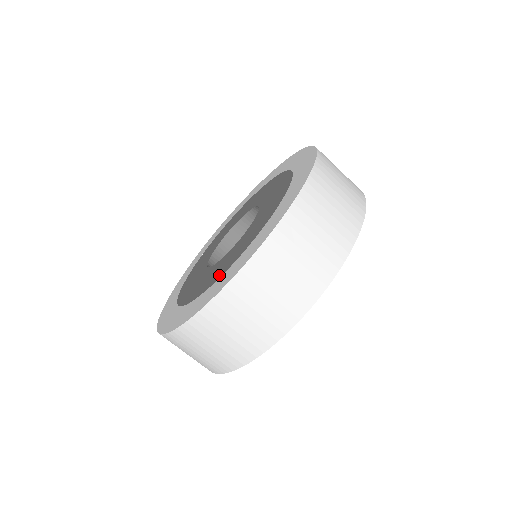
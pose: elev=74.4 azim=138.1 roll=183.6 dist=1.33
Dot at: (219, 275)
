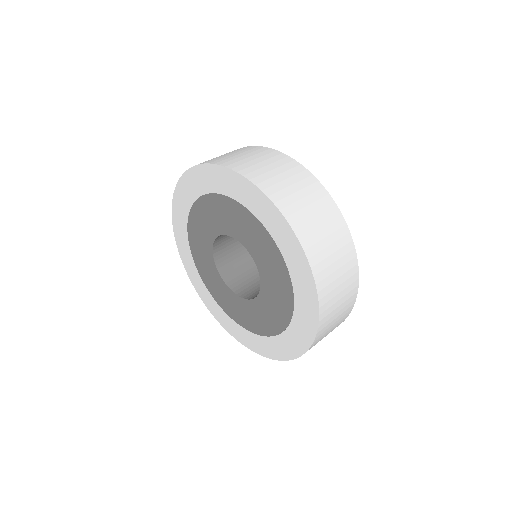
Dot at: (289, 293)
